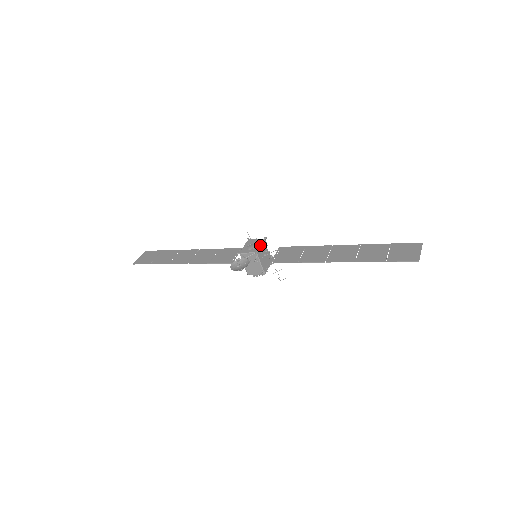
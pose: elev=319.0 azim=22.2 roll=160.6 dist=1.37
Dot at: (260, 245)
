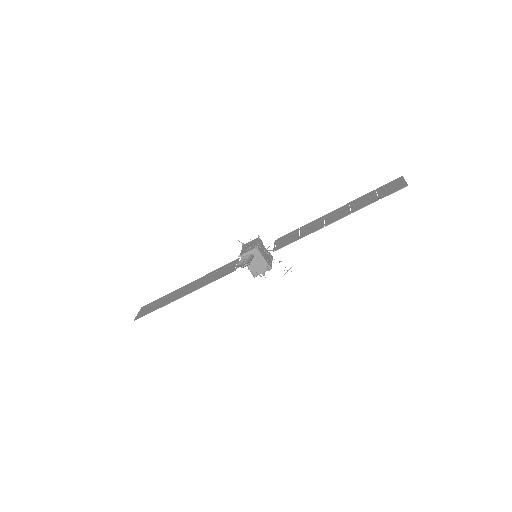
Dot at: (257, 242)
